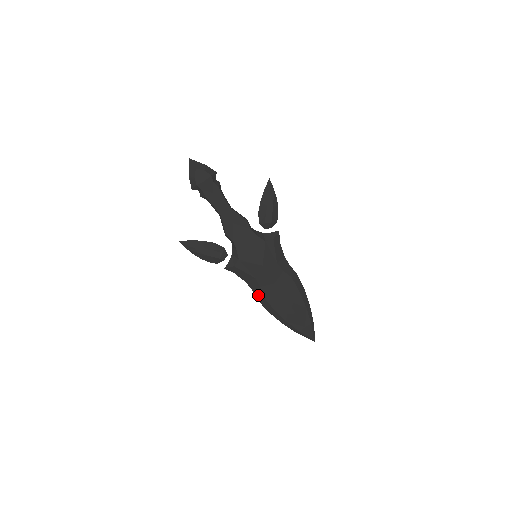
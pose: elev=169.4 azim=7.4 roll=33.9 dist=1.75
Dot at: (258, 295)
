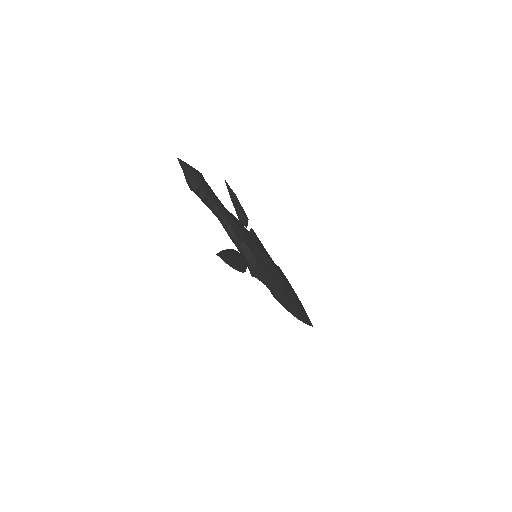
Dot at: (277, 295)
